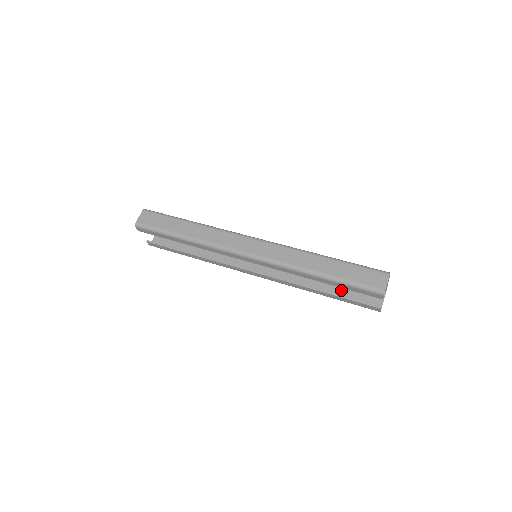
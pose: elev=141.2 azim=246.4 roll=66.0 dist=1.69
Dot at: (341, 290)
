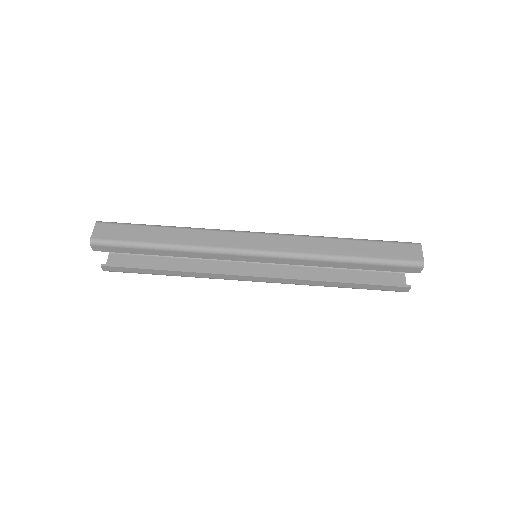
Dot at: (358, 278)
